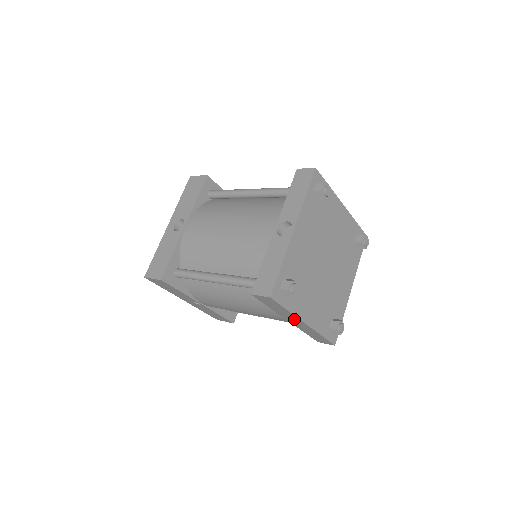
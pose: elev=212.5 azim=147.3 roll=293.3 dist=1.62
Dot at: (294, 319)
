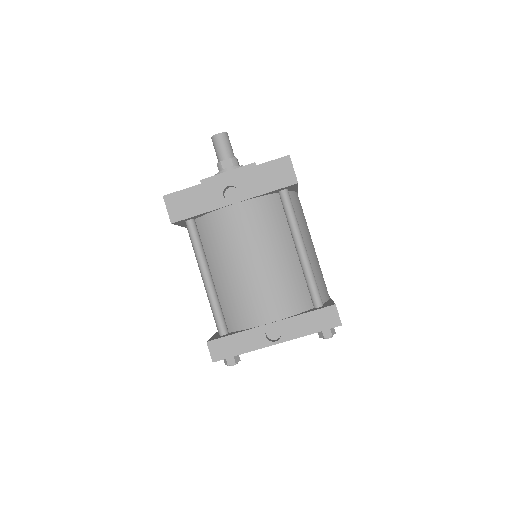
Dot at: occluded
